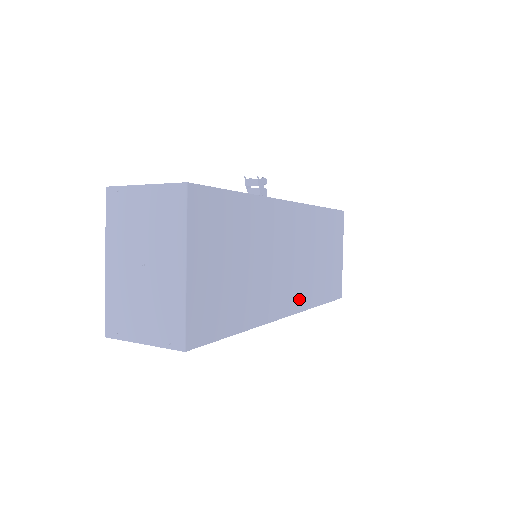
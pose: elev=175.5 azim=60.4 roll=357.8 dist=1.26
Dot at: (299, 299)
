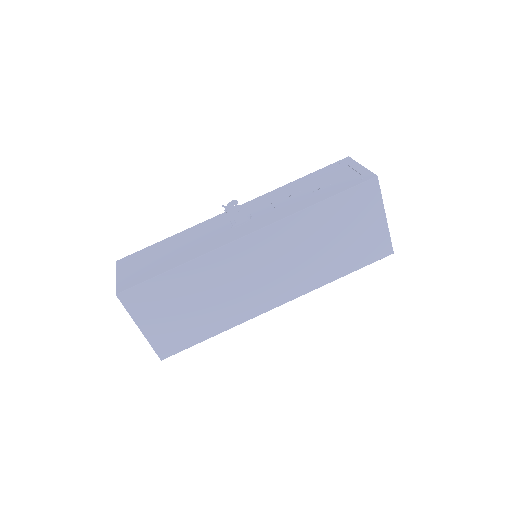
Dot at: (294, 290)
